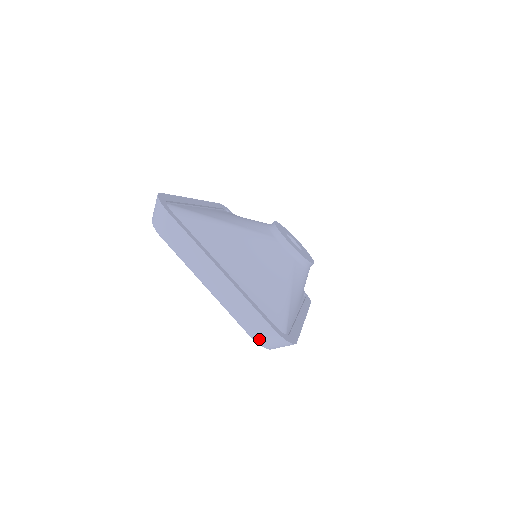
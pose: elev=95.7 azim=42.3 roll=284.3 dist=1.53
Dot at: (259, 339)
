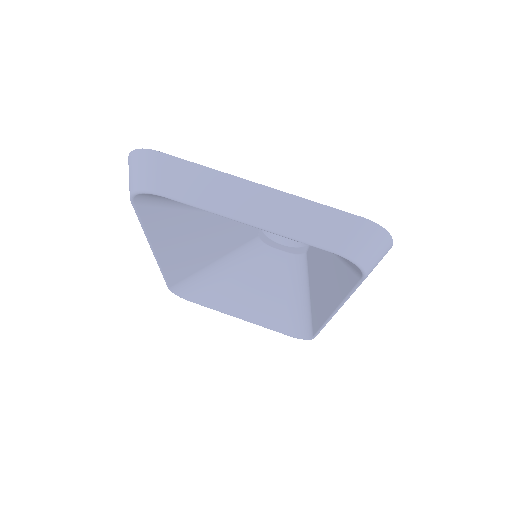
Dot at: (352, 250)
